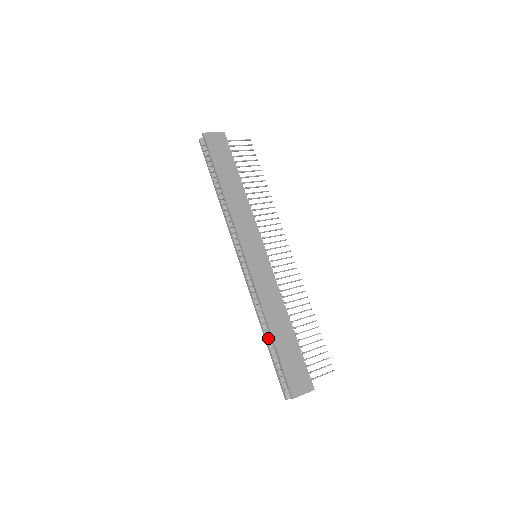
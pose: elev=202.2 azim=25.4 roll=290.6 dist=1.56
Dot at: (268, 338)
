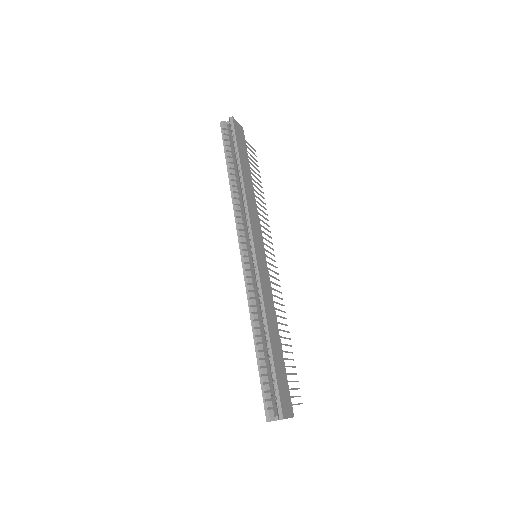
Dot at: (260, 345)
